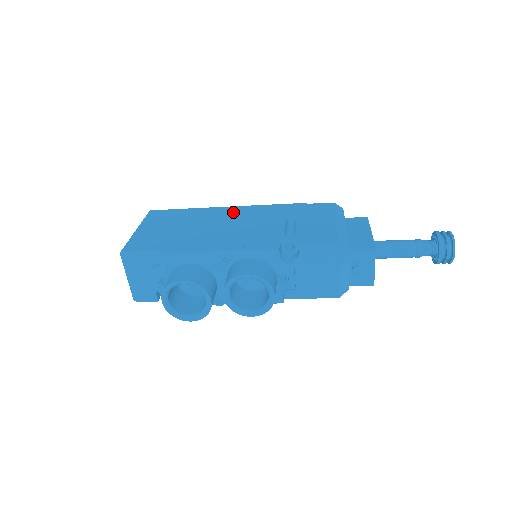
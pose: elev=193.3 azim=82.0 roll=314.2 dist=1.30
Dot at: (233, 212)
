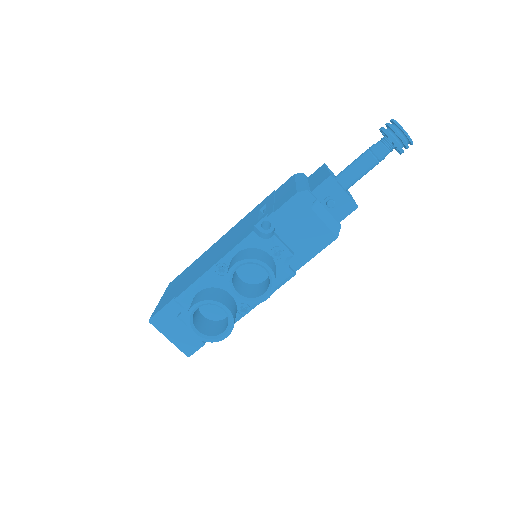
Dot at: (223, 238)
